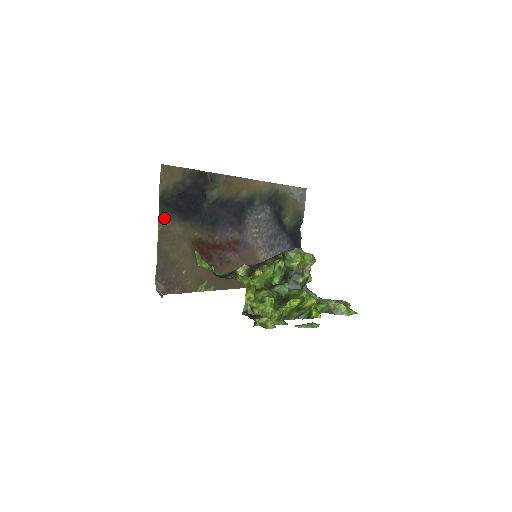
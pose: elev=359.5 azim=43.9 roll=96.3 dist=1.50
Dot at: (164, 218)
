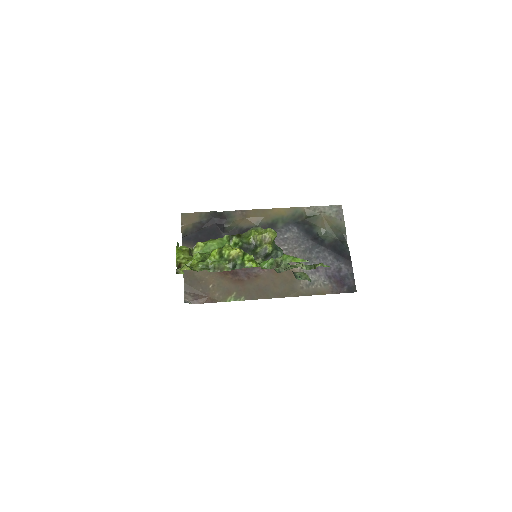
Dot at: occluded
